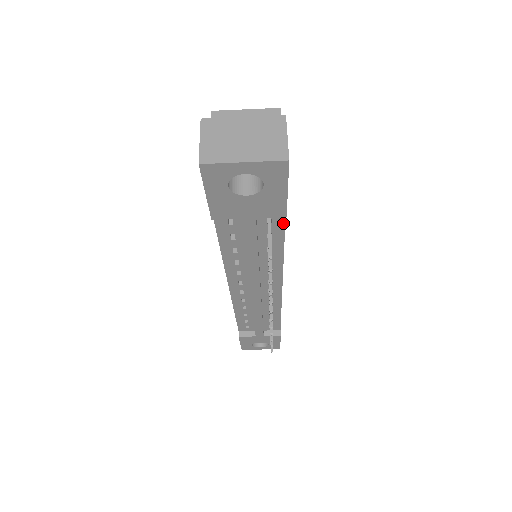
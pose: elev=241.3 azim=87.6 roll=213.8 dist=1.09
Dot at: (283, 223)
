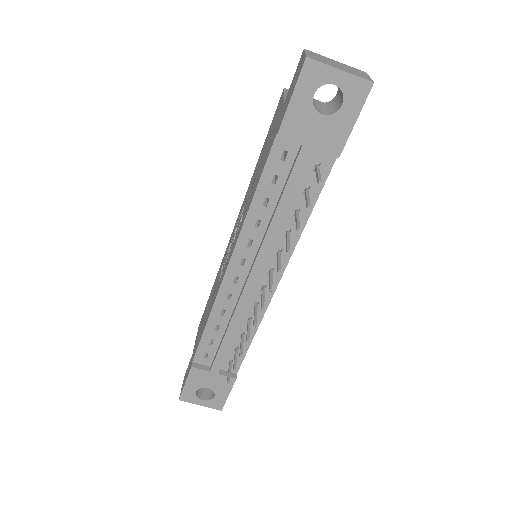
Dot at: (326, 176)
